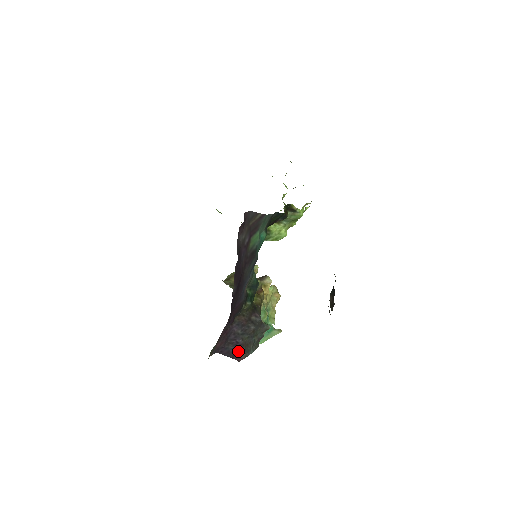
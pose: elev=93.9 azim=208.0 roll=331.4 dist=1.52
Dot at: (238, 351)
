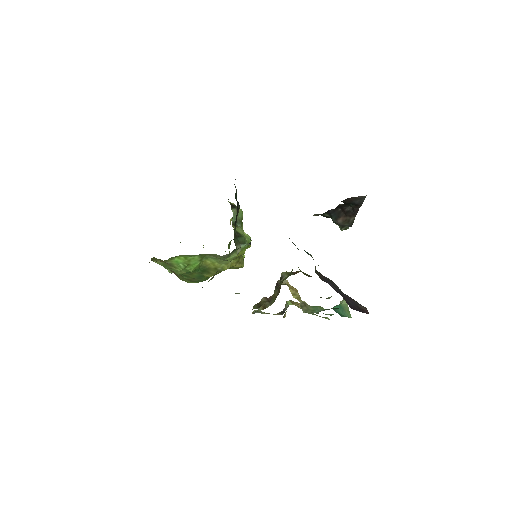
Dot at: (356, 305)
